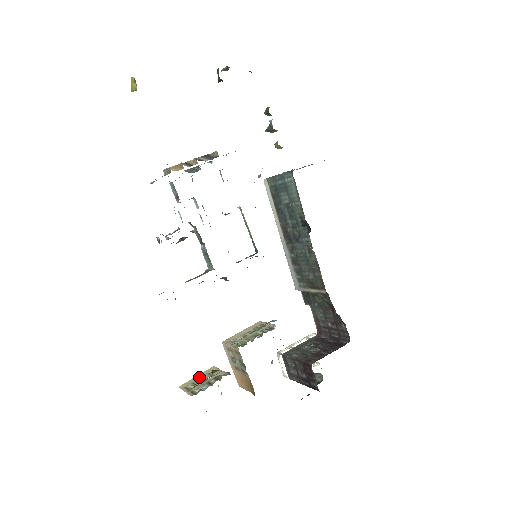
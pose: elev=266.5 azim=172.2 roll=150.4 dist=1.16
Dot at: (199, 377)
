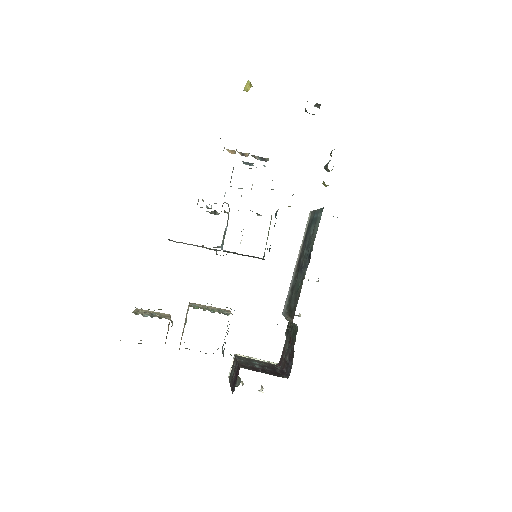
Dot at: (154, 312)
